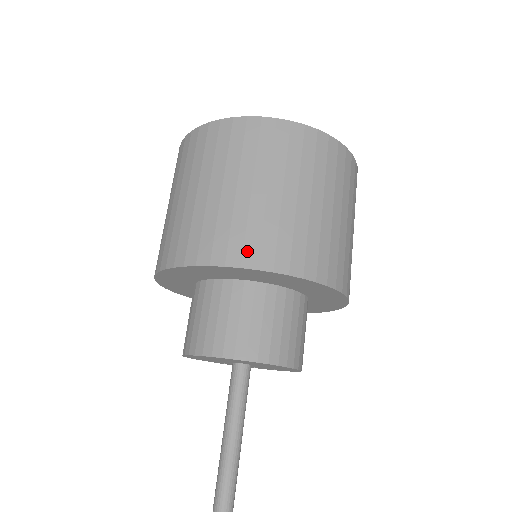
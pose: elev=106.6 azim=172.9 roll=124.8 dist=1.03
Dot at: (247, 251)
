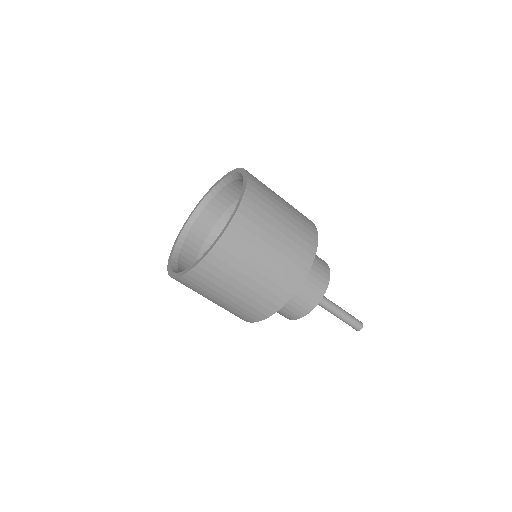
Dot at: (298, 274)
